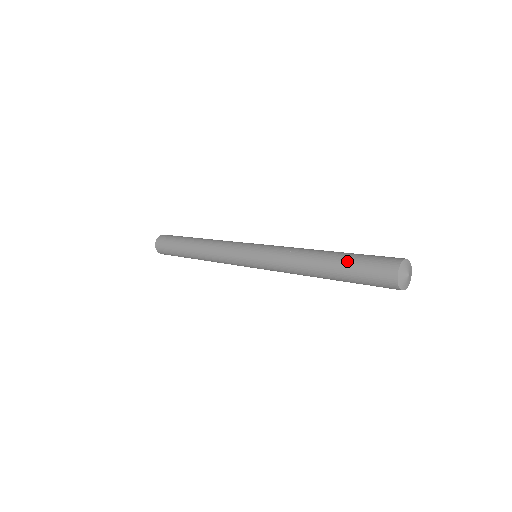
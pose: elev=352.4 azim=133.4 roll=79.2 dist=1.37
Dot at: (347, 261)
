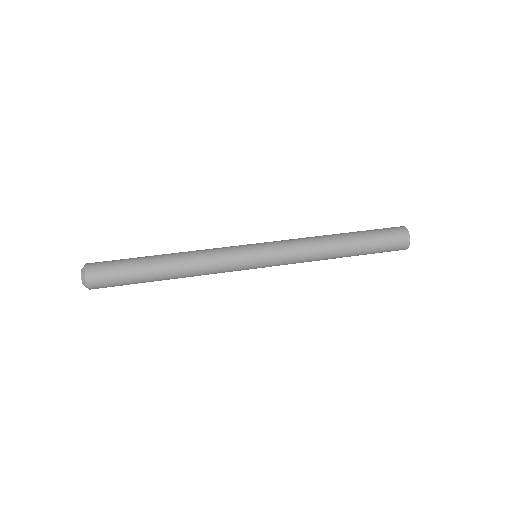
Dot at: (367, 235)
